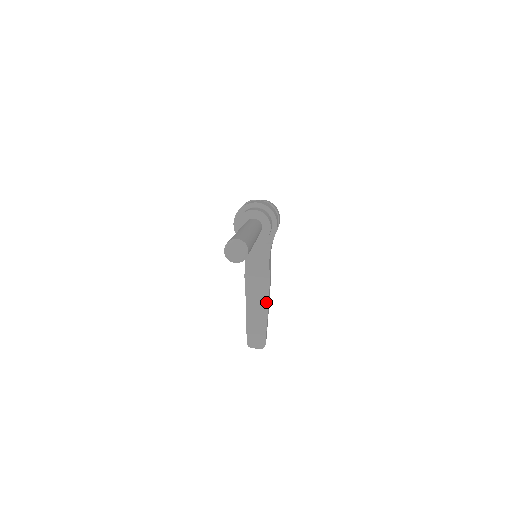
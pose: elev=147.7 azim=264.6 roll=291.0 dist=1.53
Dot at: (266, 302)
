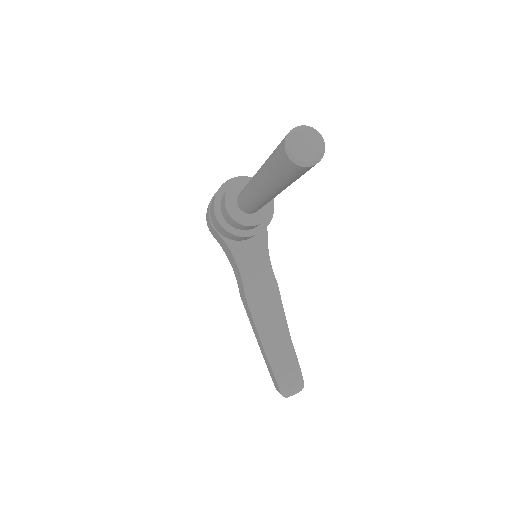
Dot at: (283, 323)
